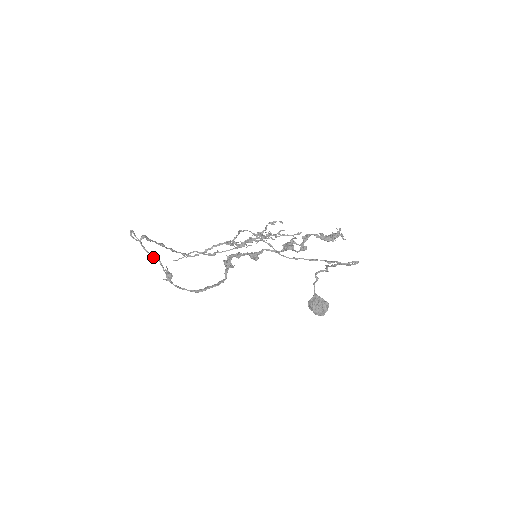
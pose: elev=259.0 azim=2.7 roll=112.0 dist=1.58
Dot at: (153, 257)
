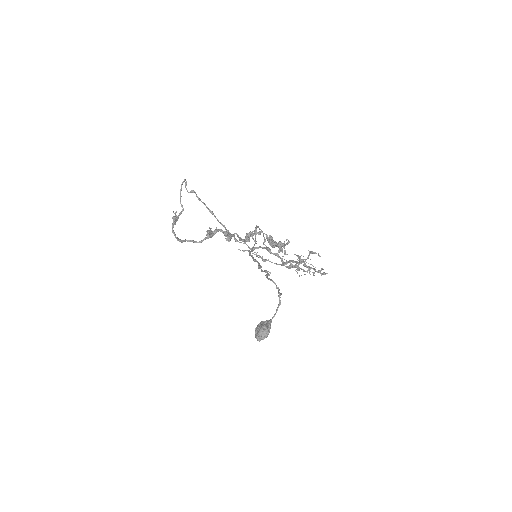
Dot at: (181, 204)
